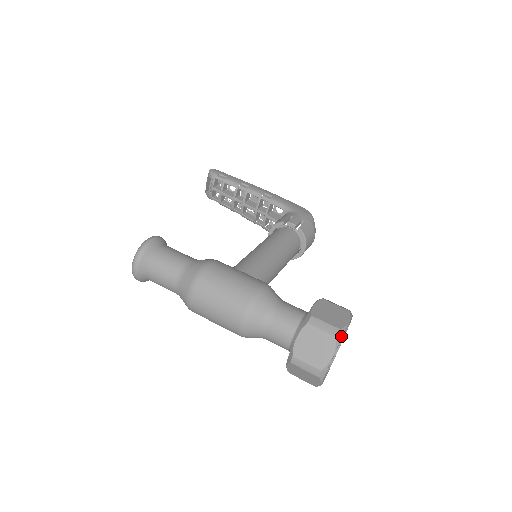
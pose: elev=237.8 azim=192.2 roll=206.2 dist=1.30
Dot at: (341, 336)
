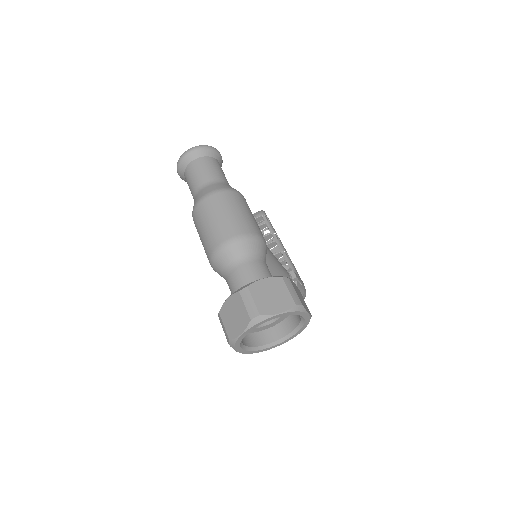
Dot at: (298, 309)
